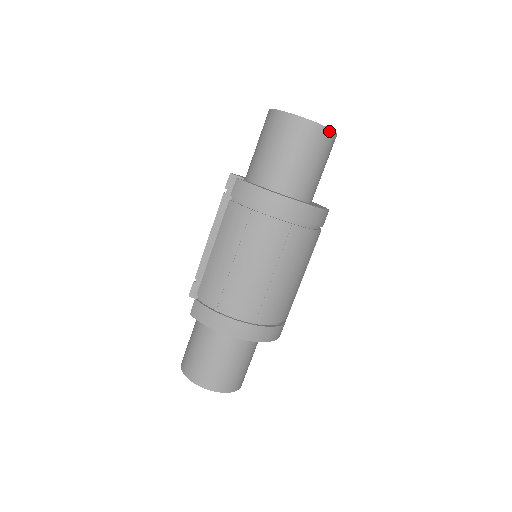
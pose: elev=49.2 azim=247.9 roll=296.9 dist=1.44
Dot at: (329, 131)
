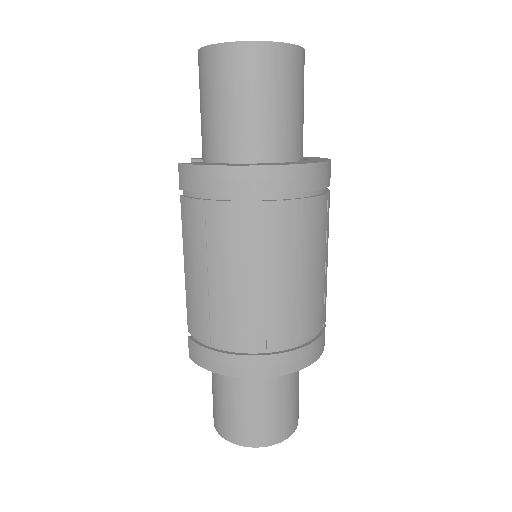
Dot at: (281, 46)
